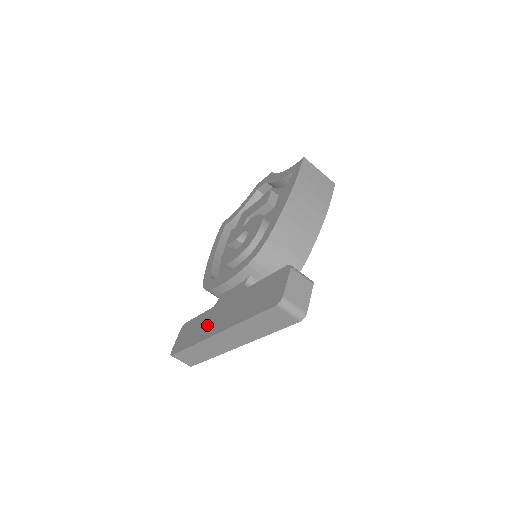
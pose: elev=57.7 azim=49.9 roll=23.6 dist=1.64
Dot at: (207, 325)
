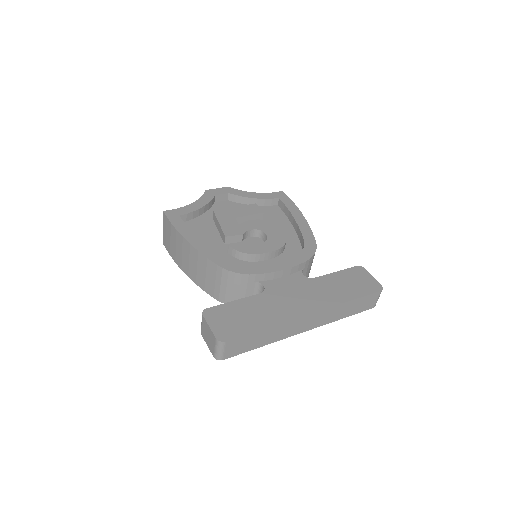
Dot at: (278, 307)
